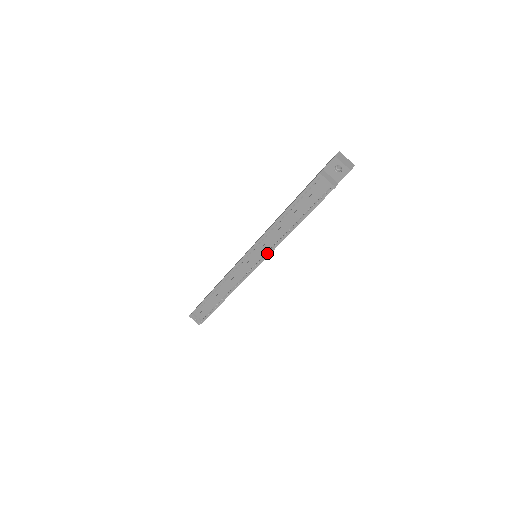
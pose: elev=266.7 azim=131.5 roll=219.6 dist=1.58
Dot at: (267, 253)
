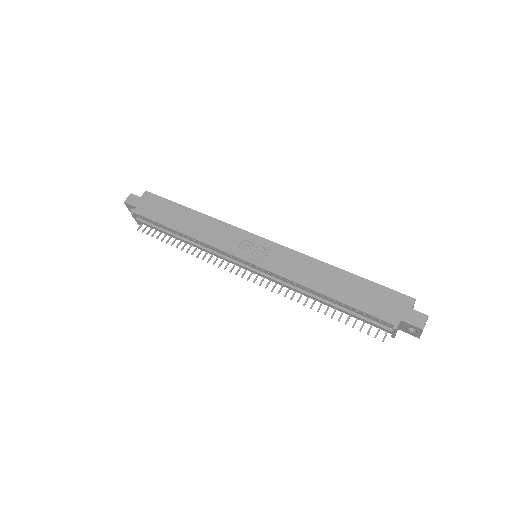
Dot at: occluded
